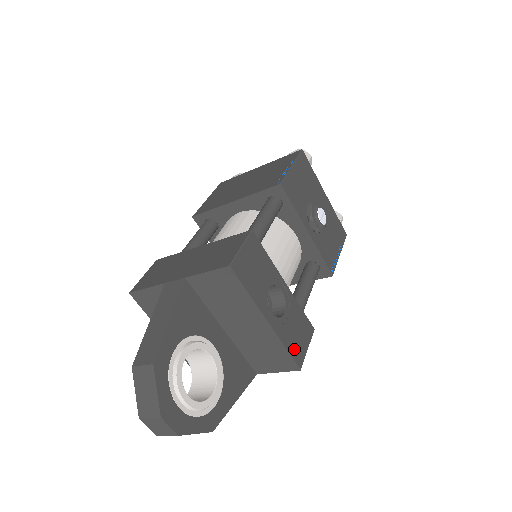
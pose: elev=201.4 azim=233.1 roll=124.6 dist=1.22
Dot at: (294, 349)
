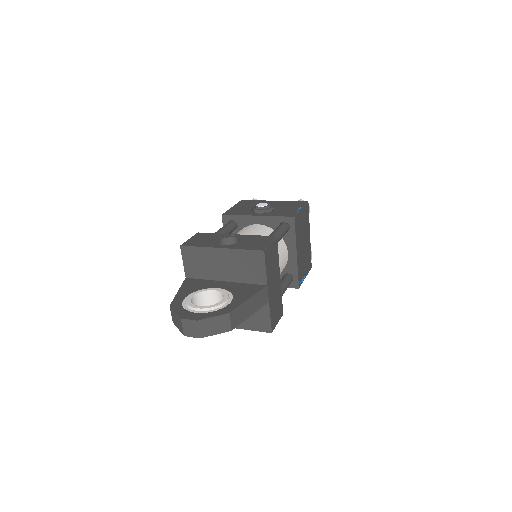
Dot at: (253, 247)
